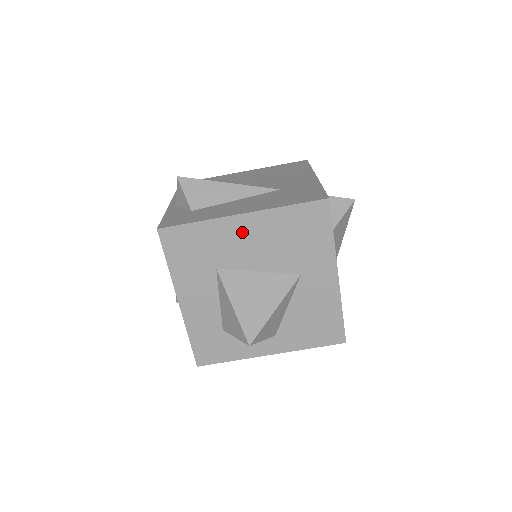
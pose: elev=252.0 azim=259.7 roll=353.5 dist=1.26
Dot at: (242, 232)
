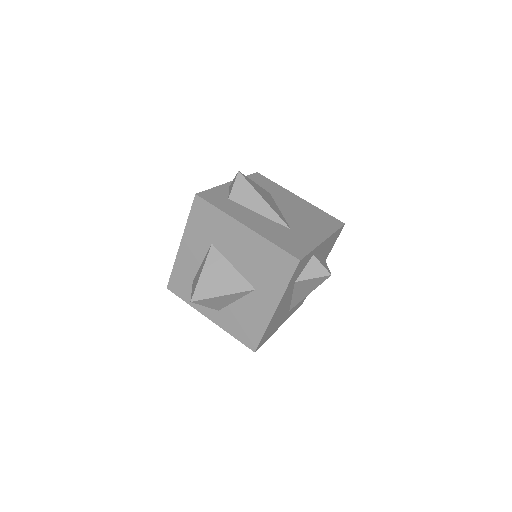
Dot at: (239, 236)
